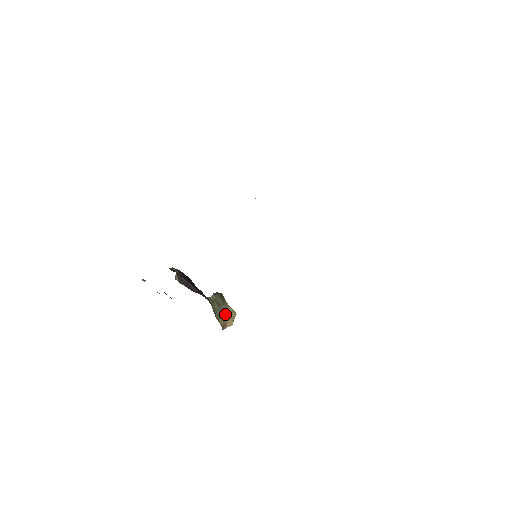
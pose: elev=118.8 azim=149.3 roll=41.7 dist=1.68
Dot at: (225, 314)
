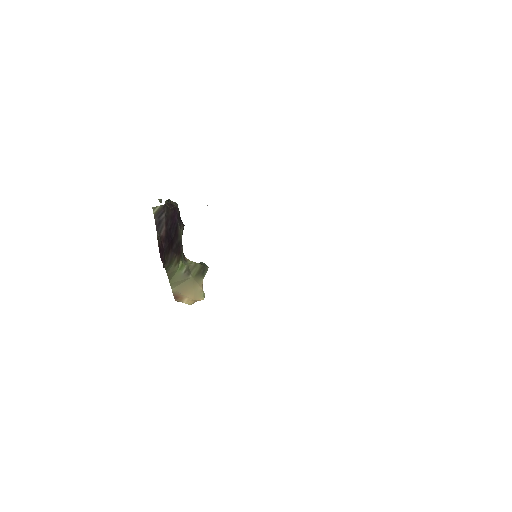
Dot at: (188, 287)
